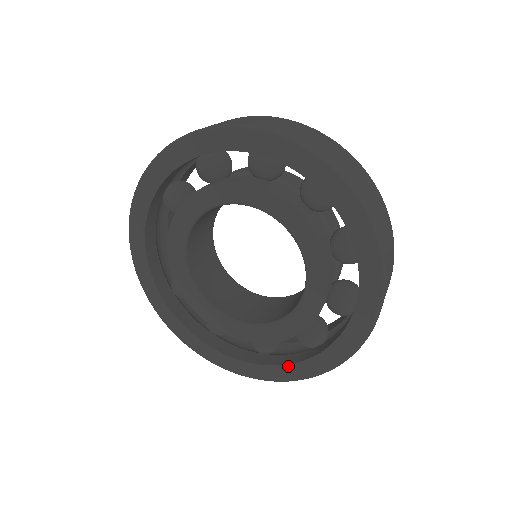
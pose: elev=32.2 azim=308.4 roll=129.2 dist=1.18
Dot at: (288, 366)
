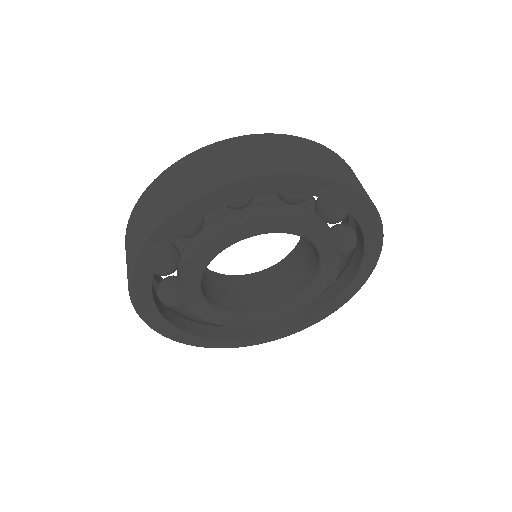
Dot at: (358, 274)
